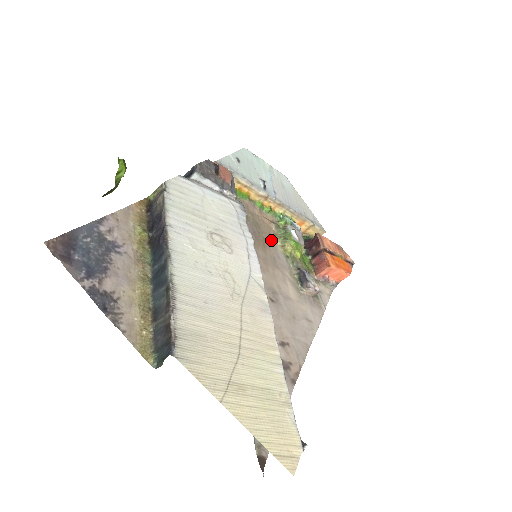
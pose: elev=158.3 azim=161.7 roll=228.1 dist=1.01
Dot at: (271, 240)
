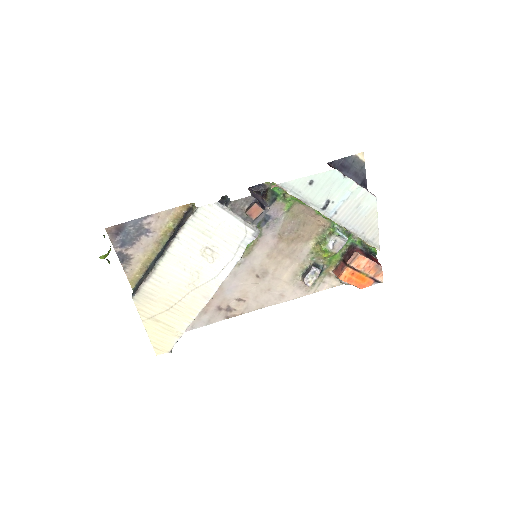
Dot at: (307, 237)
